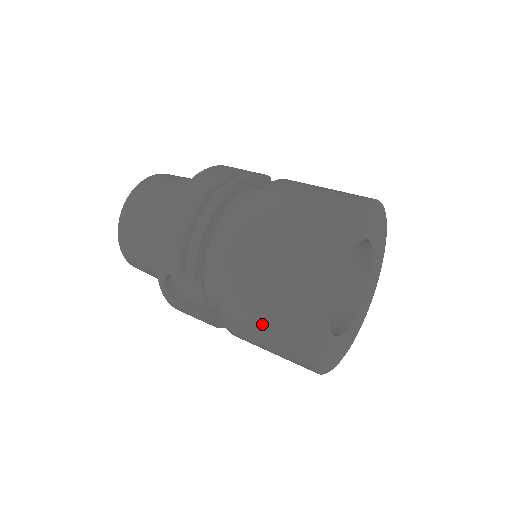
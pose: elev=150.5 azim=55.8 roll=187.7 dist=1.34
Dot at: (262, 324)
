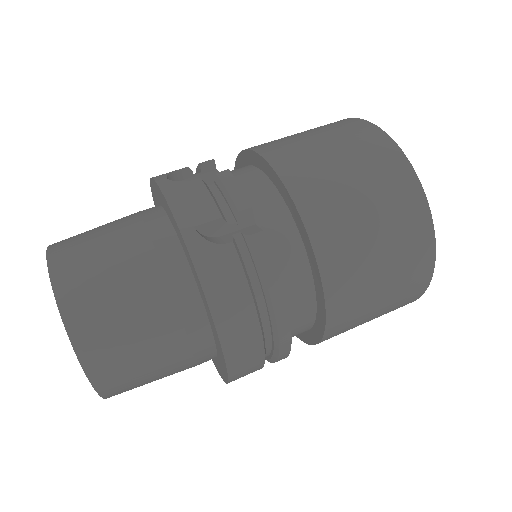
Dot at: occluded
